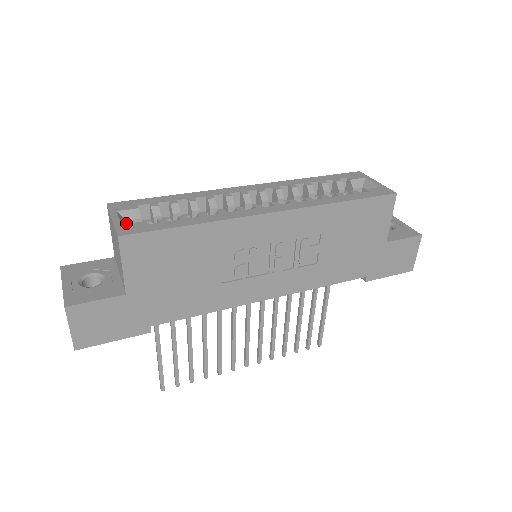
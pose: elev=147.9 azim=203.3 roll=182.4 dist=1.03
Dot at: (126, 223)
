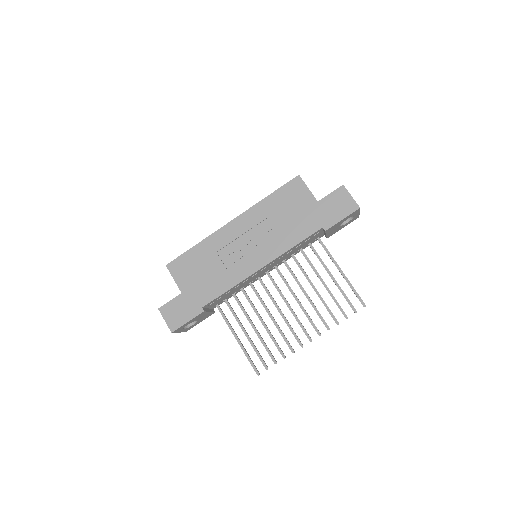
Dot at: occluded
